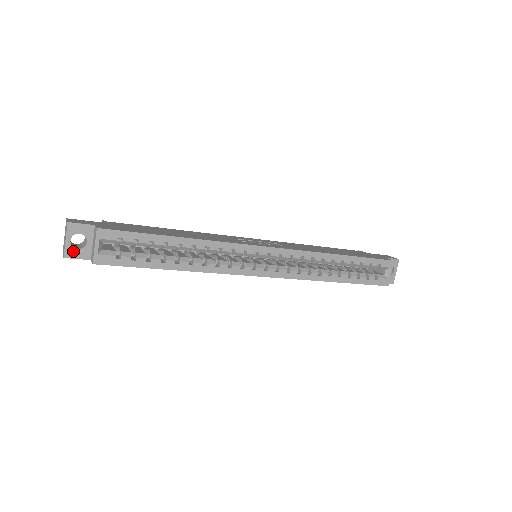
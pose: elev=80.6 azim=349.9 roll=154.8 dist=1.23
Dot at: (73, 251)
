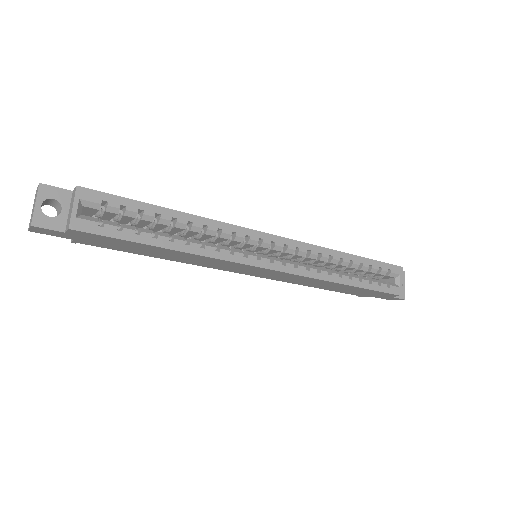
Dot at: (43, 219)
